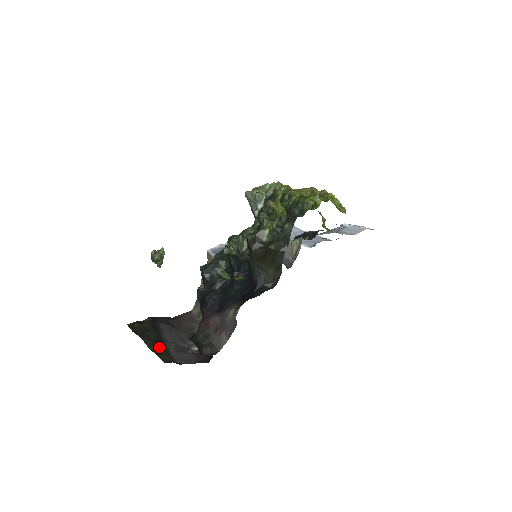
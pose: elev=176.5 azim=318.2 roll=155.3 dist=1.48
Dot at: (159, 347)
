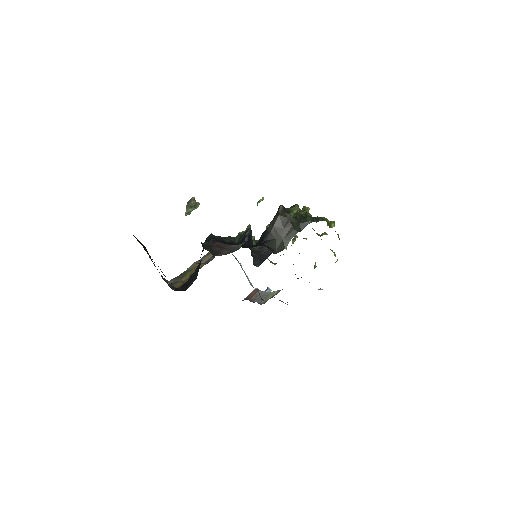
Dot at: occluded
